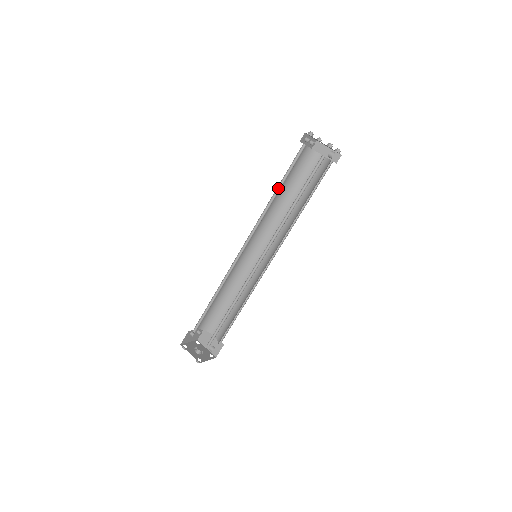
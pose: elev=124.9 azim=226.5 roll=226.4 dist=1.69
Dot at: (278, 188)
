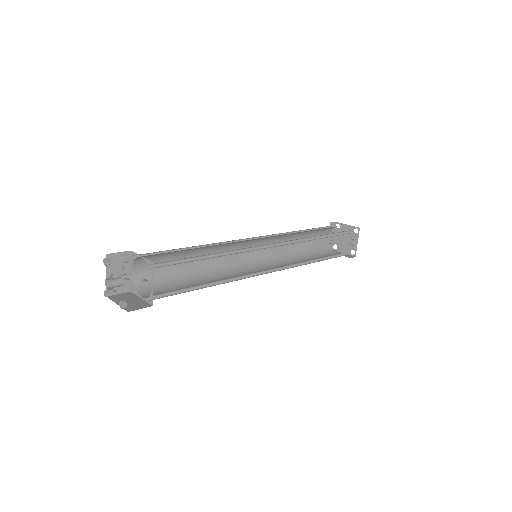
Dot at: occluded
